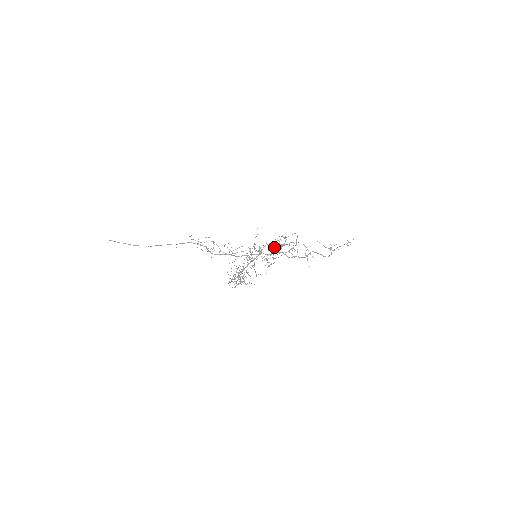
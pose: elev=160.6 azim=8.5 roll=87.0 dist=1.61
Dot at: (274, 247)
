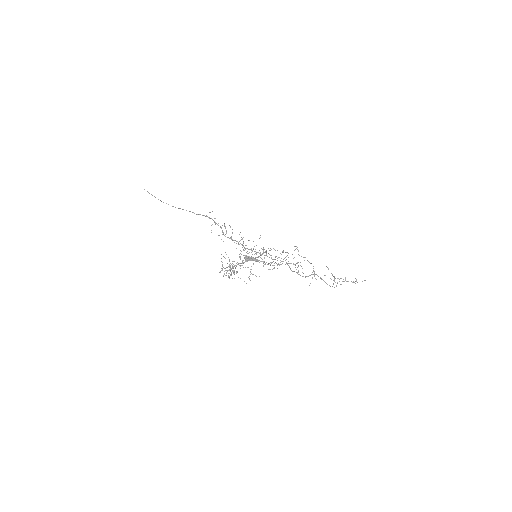
Dot at: (247, 260)
